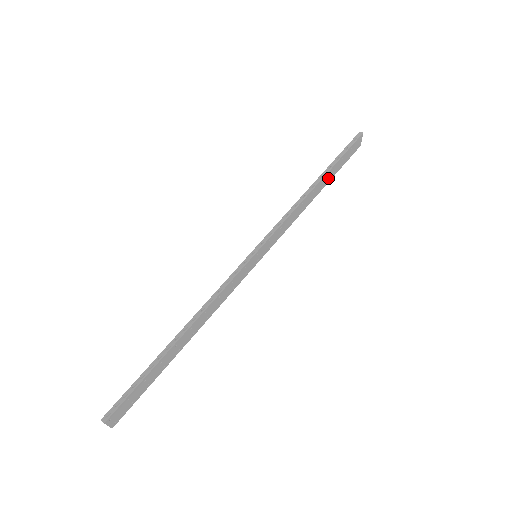
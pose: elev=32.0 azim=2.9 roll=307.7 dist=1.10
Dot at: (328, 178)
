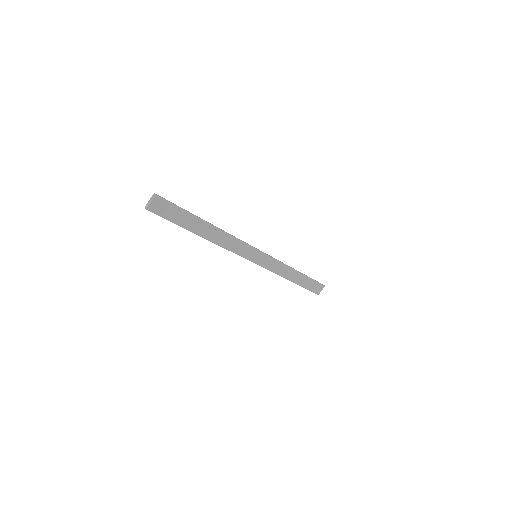
Dot at: (301, 281)
